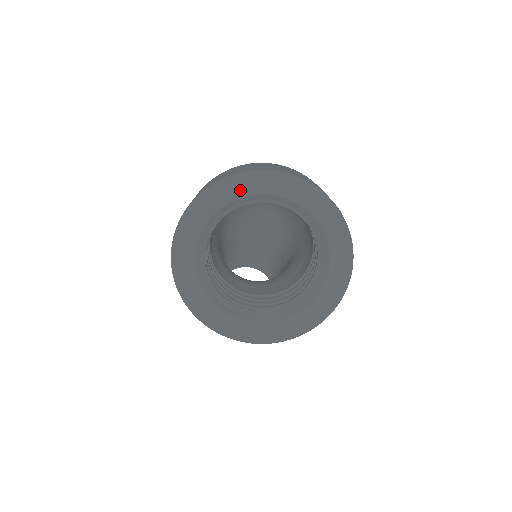
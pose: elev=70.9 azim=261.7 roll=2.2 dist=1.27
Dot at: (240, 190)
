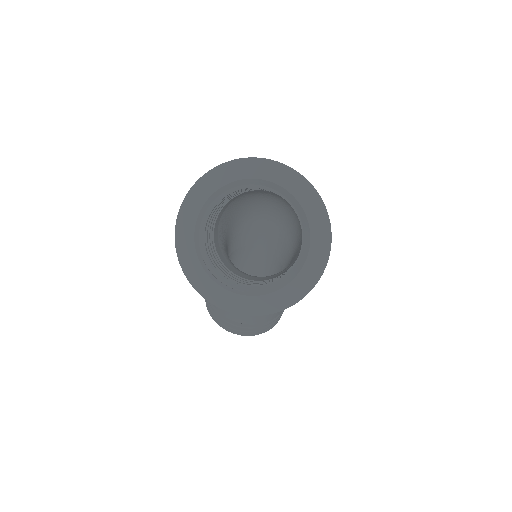
Dot at: (249, 172)
